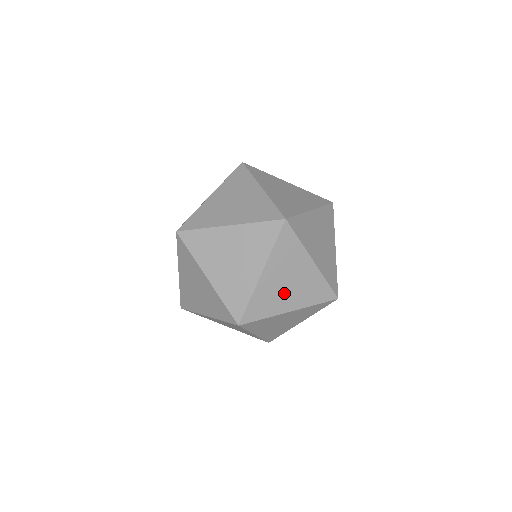
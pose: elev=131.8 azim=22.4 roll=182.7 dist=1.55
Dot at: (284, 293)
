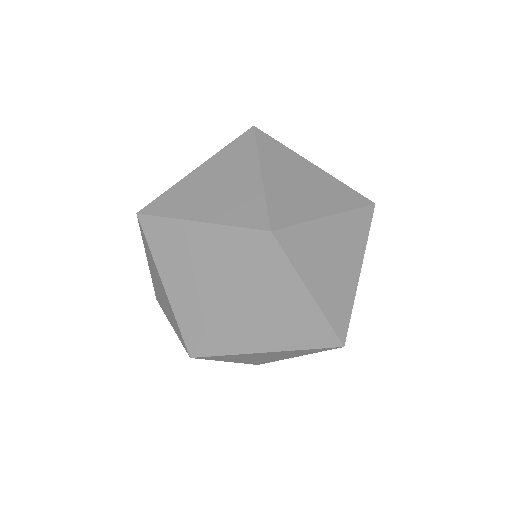
Dot at: (270, 358)
